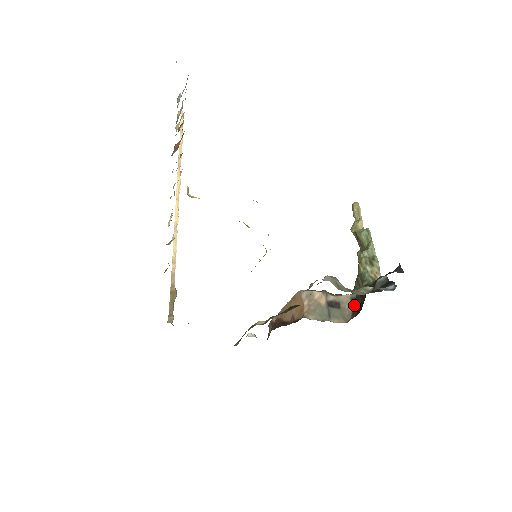
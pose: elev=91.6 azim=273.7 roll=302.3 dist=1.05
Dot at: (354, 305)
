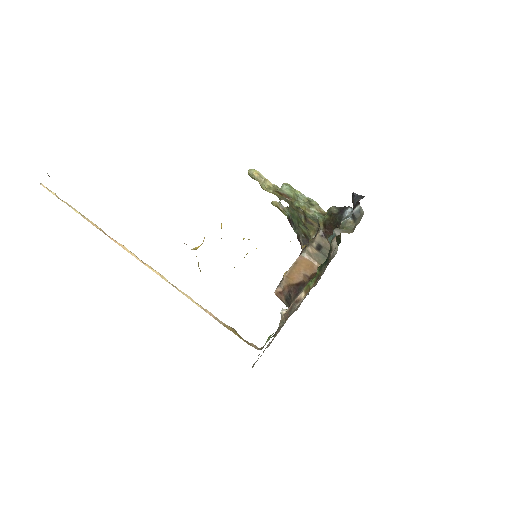
Dot at: (326, 238)
